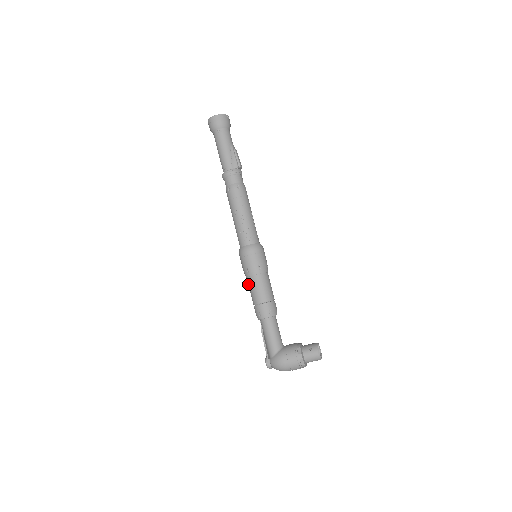
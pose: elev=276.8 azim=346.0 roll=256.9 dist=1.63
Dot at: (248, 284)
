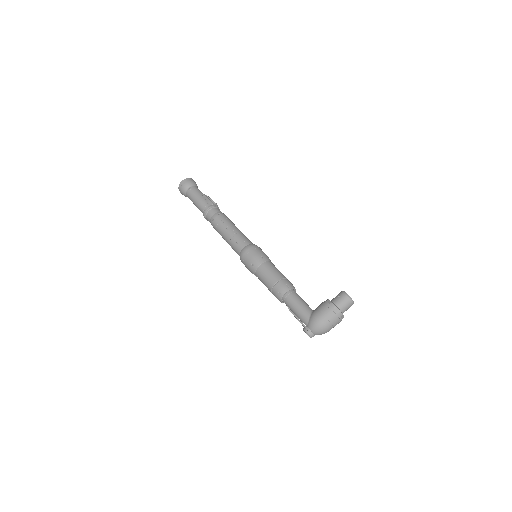
Dot at: (259, 278)
